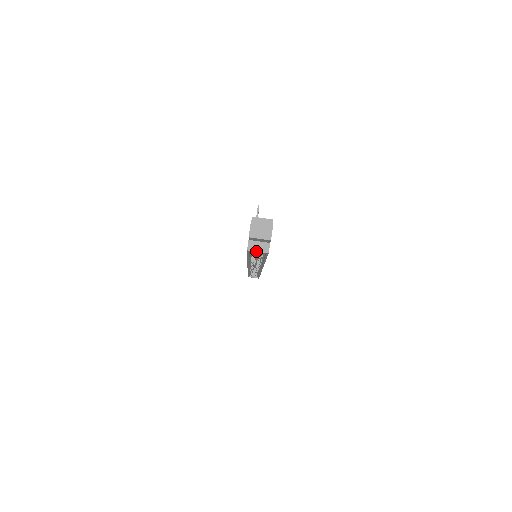
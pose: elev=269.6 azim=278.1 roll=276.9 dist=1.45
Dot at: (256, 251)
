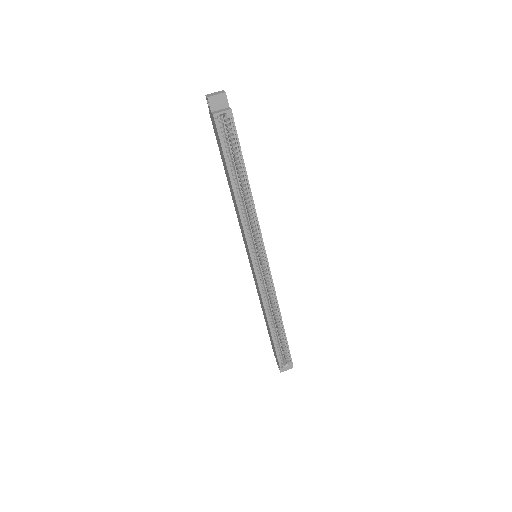
Dot at: (220, 112)
